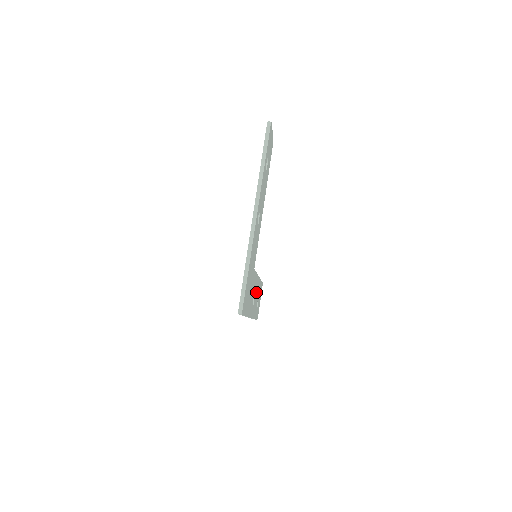
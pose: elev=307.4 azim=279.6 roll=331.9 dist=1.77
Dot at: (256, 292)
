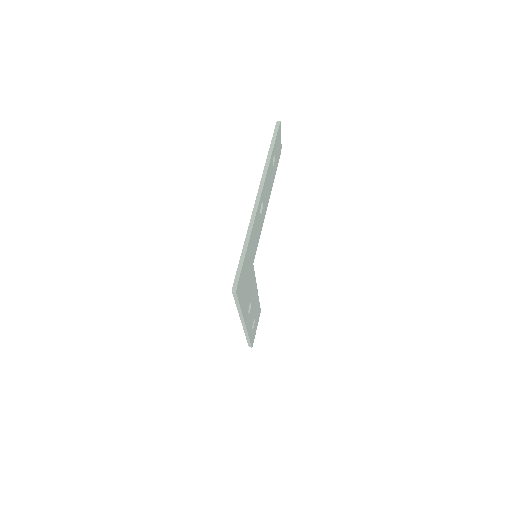
Dot at: (253, 304)
